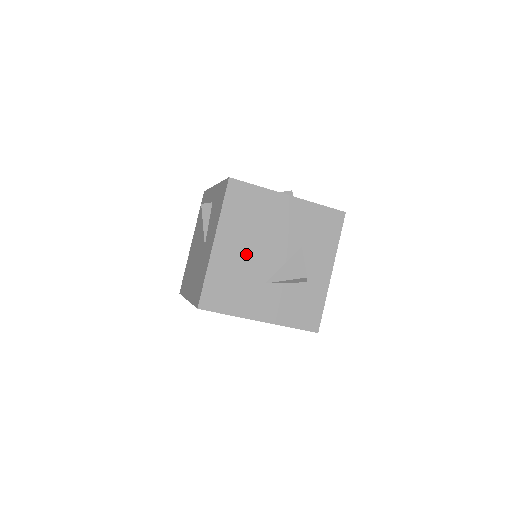
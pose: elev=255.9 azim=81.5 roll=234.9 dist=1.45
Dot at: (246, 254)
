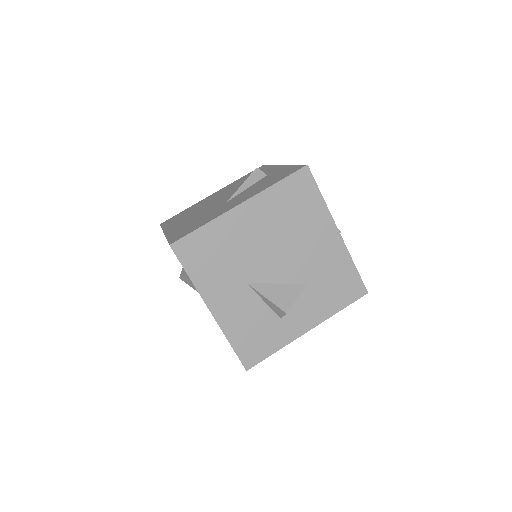
Dot at: (256, 242)
